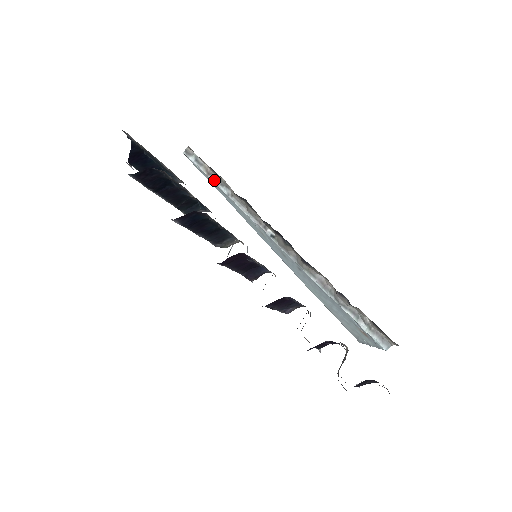
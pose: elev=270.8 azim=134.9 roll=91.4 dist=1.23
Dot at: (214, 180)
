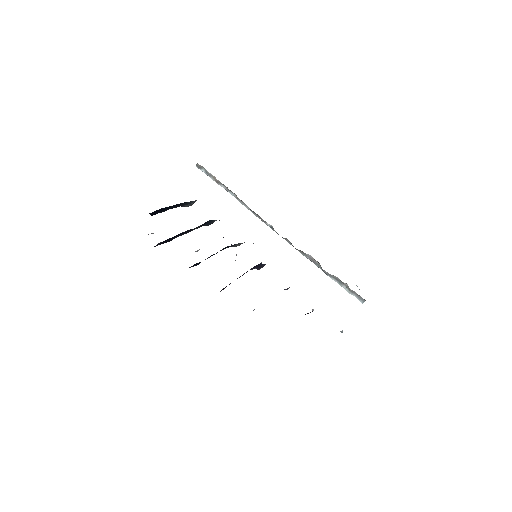
Dot at: occluded
